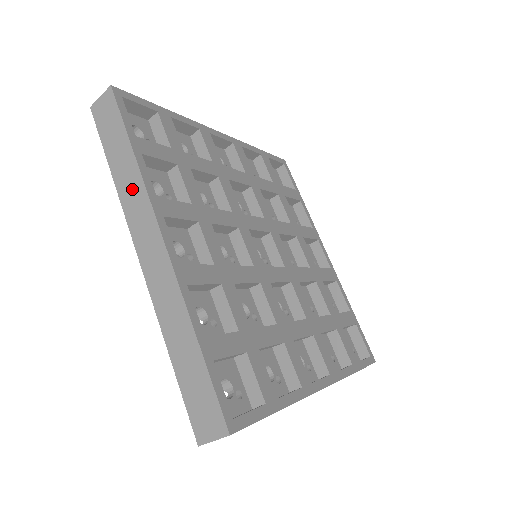
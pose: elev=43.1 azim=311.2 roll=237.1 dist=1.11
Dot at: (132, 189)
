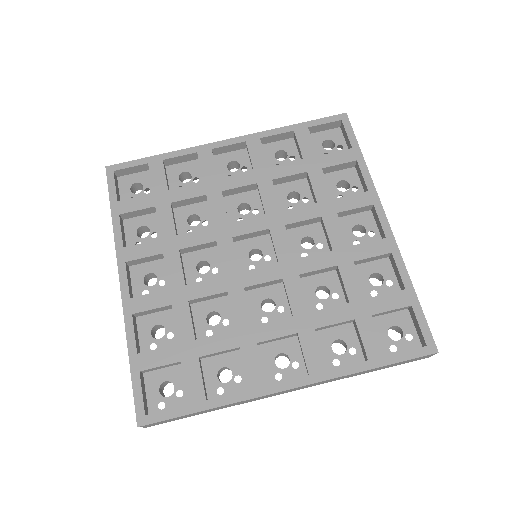
Dot at: occluded
